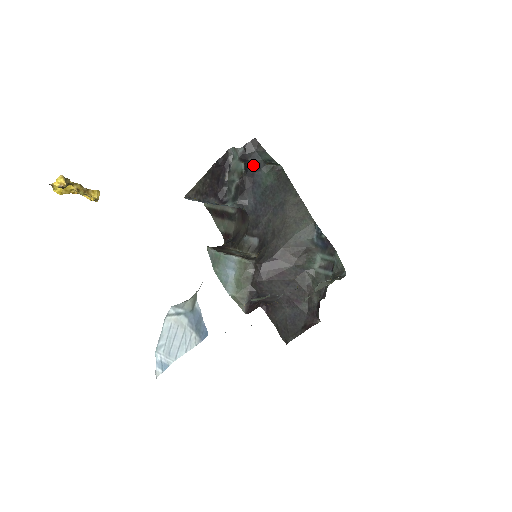
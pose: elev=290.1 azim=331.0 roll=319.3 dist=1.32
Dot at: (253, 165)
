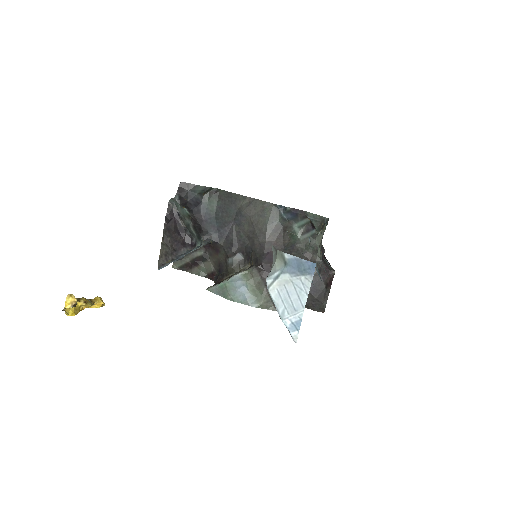
Dot at: (194, 203)
